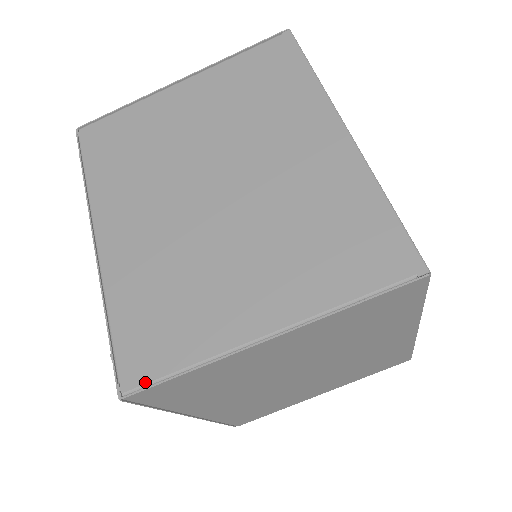
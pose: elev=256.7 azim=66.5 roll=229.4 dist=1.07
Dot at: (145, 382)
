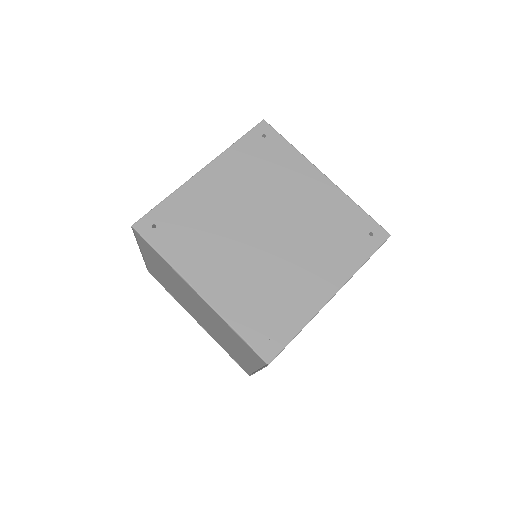
Dot at: (249, 373)
